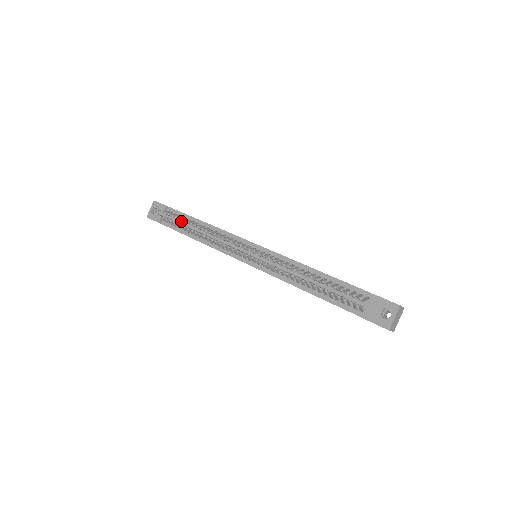
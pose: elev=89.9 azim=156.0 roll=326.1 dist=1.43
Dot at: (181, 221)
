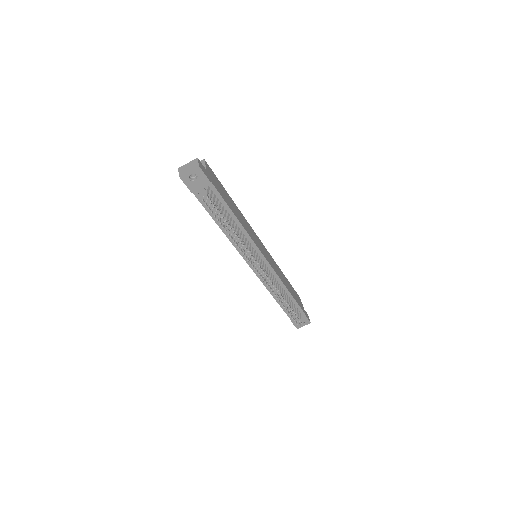
Dot at: (219, 209)
